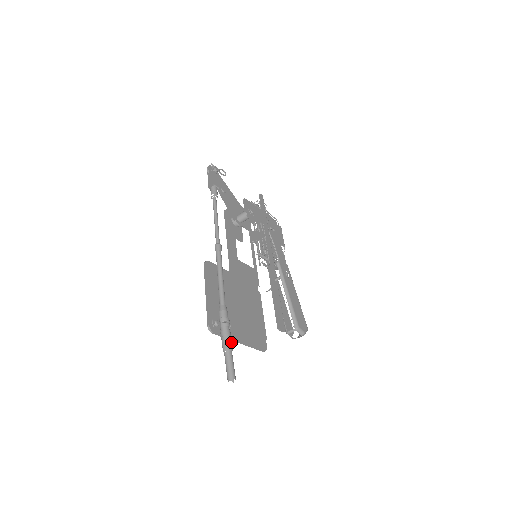
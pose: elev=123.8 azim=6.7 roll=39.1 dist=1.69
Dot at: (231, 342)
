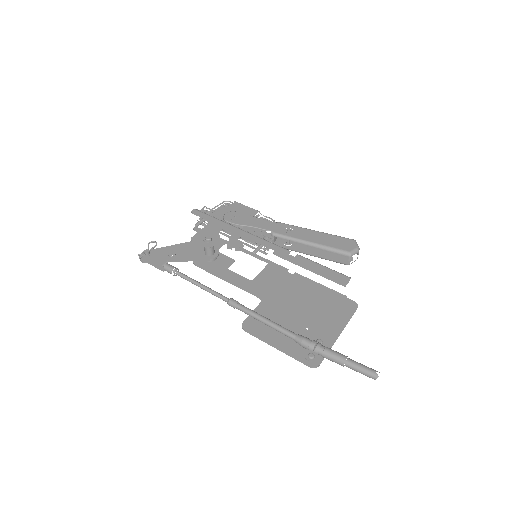
Dot at: (337, 353)
